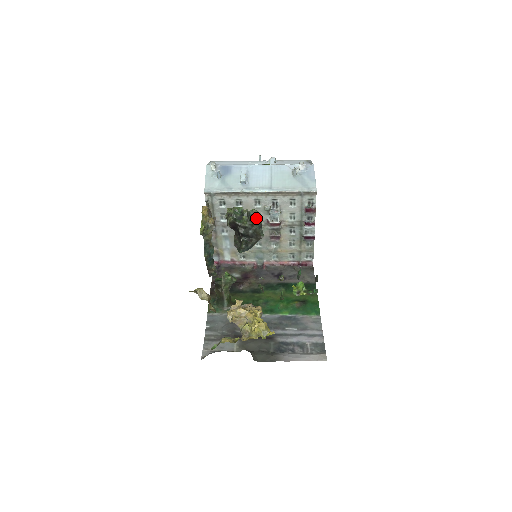
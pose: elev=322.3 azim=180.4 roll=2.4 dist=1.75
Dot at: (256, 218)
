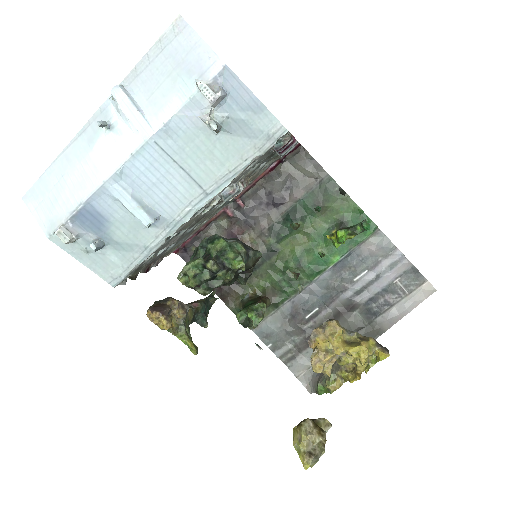
Dot at: (236, 259)
